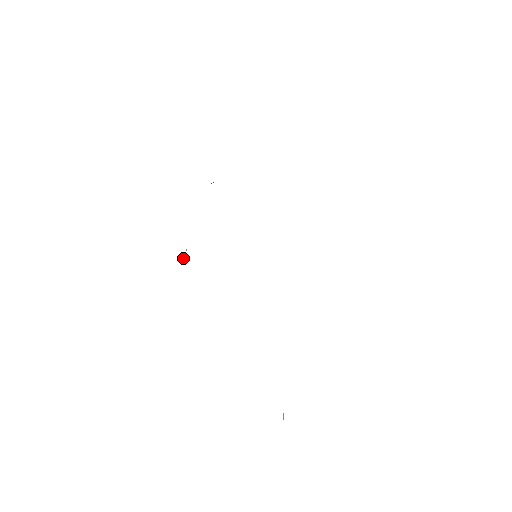
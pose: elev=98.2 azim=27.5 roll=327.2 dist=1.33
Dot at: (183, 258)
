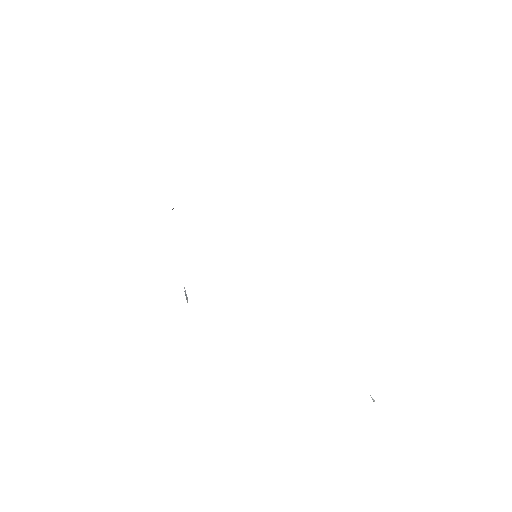
Dot at: (186, 298)
